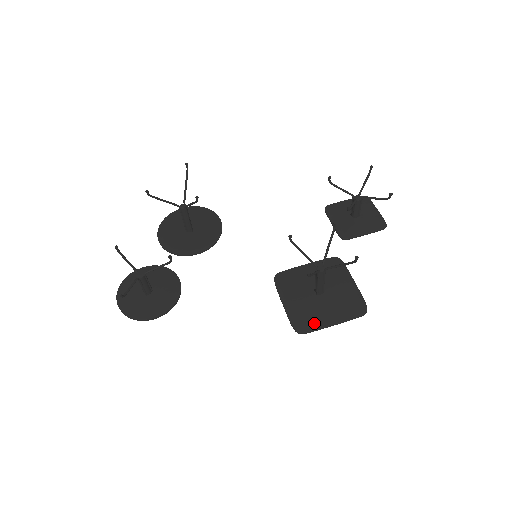
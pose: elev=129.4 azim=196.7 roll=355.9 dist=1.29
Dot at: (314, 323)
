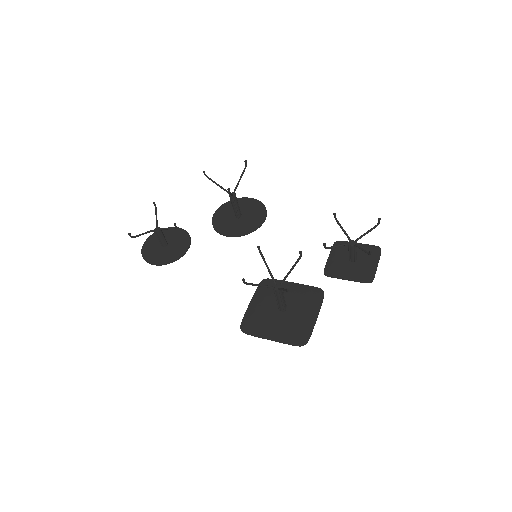
Dot at: (257, 329)
